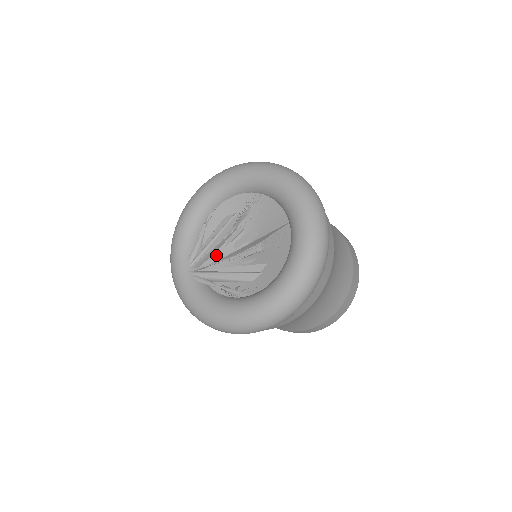
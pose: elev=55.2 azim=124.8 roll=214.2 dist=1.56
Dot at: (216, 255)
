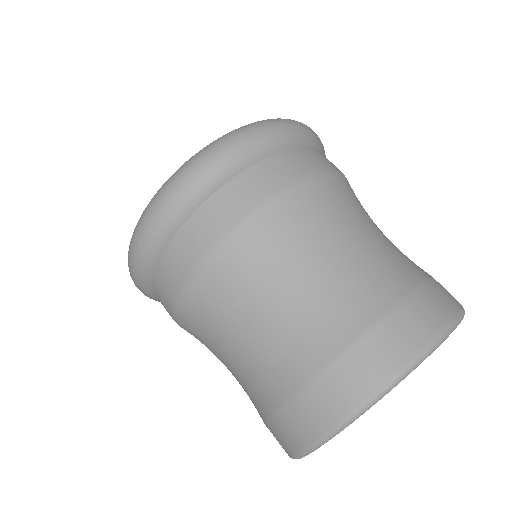
Dot at: occluded
